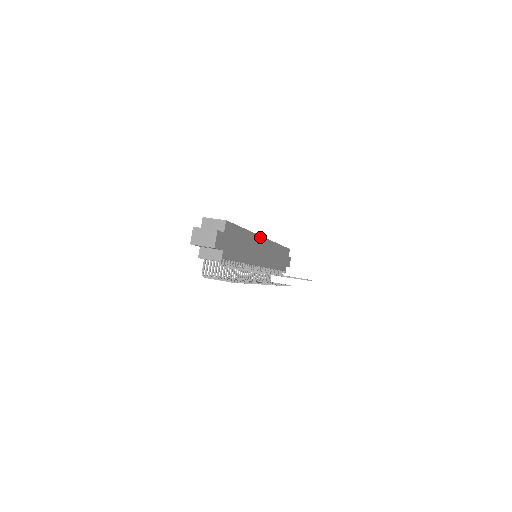
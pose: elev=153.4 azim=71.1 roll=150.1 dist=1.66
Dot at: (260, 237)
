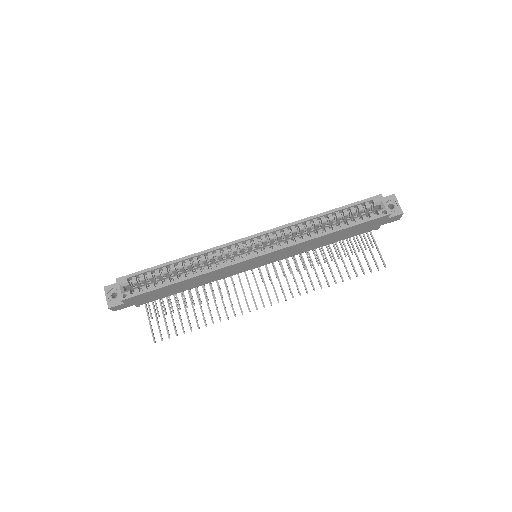
Dot at: (234, 264)
